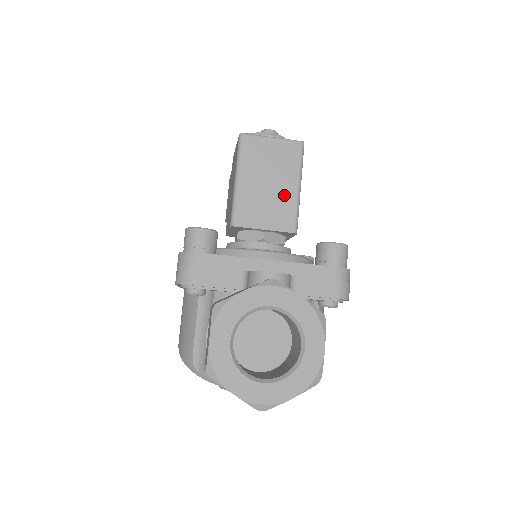
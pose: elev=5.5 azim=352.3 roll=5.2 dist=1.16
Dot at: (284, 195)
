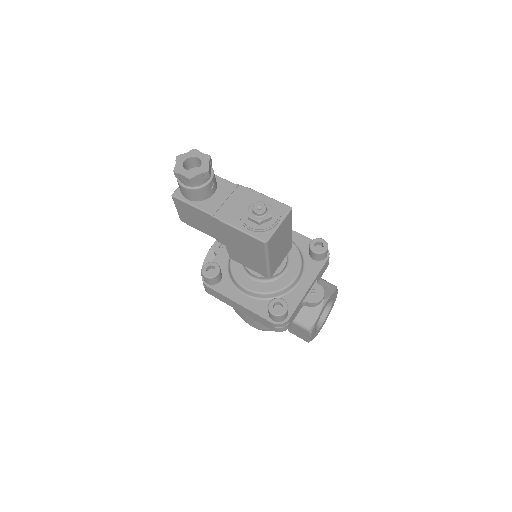
Dot at: (287, 241)
